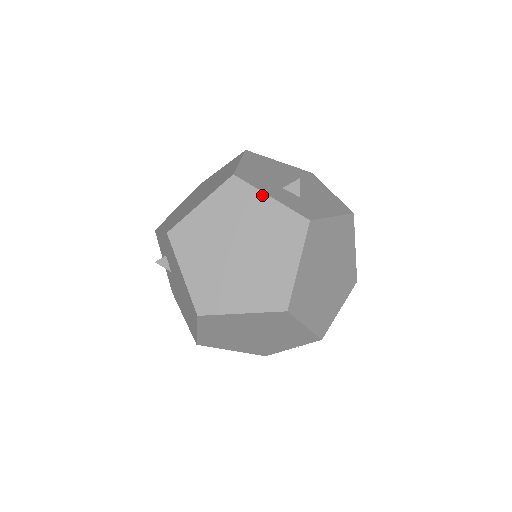
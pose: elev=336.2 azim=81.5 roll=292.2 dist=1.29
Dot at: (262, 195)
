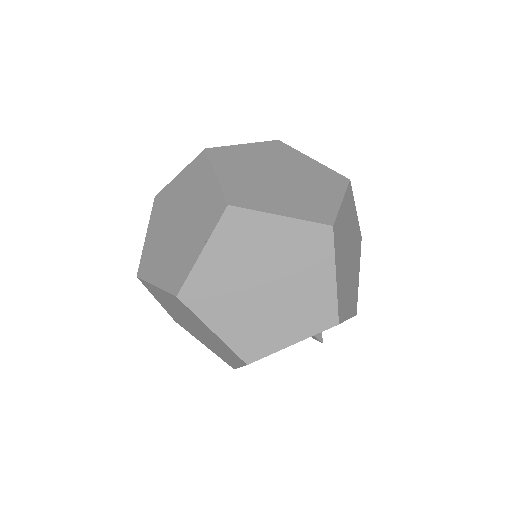
Dot at: occluded
